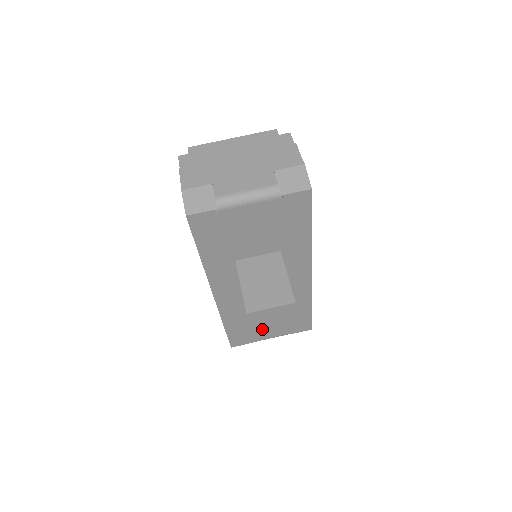
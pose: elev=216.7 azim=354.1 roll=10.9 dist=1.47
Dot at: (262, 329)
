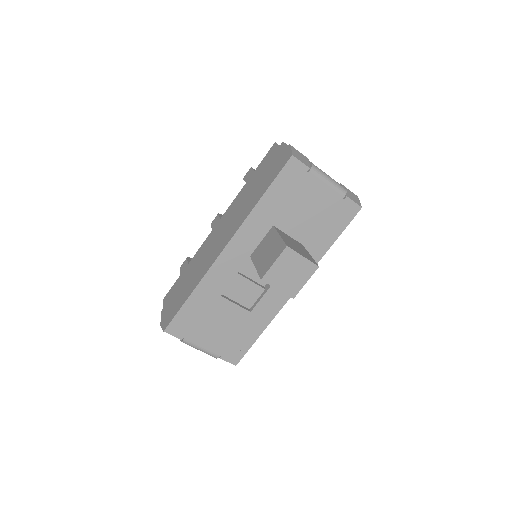
Dot at: (274, 278)
